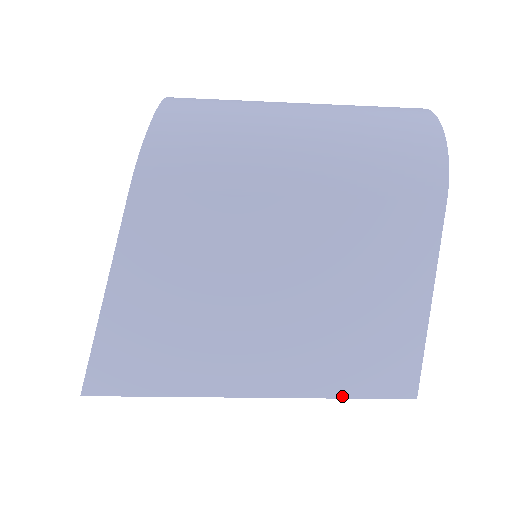
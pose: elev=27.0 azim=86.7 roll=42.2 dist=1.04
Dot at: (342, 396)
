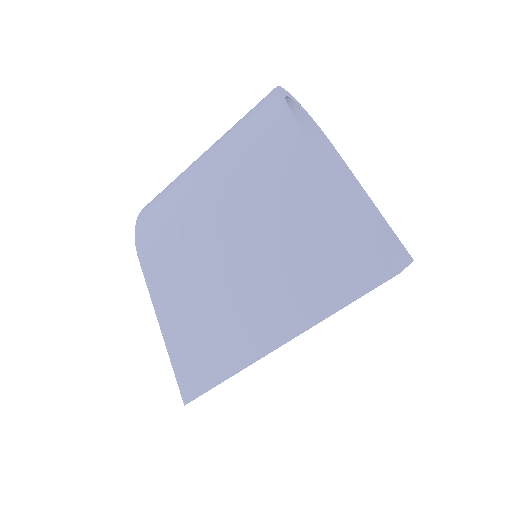
Dot at: (339, 308)
